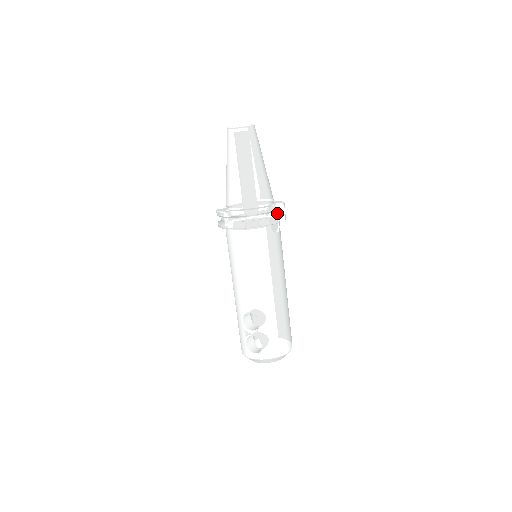
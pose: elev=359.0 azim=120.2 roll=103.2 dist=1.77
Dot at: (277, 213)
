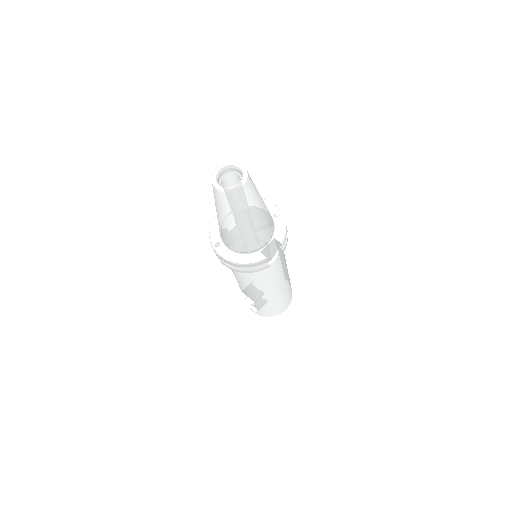
Dot at: (276, 244)
